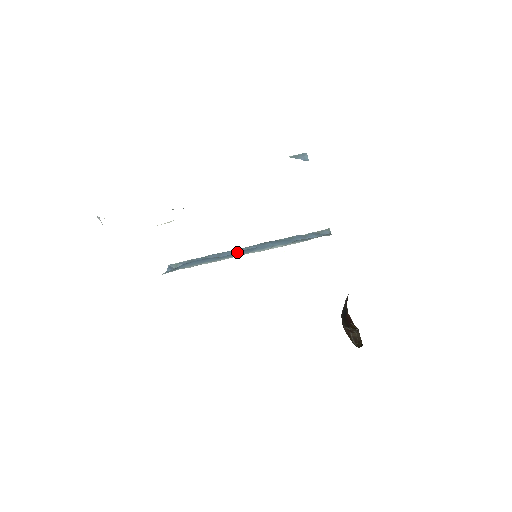
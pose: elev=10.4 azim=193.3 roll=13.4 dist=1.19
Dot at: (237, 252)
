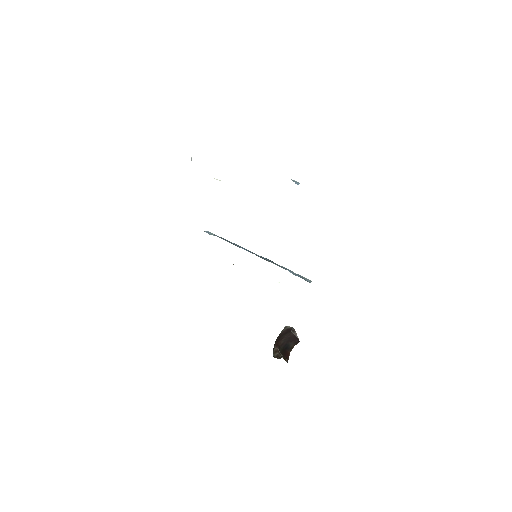
Dot at: occluded
